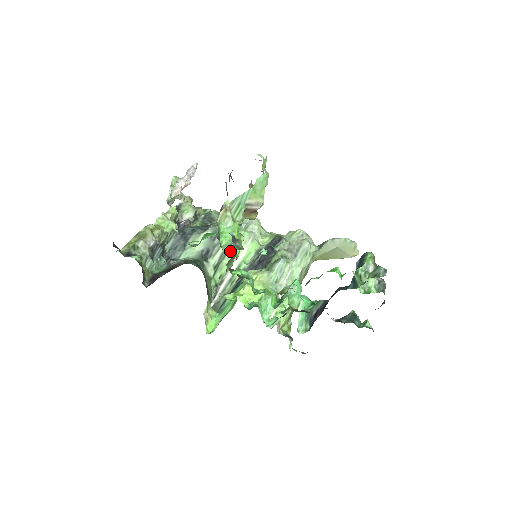
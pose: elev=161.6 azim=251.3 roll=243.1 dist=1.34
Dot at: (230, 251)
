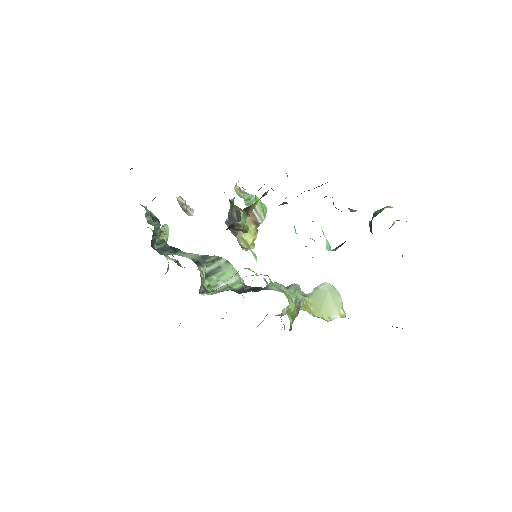
Dot at: (219, 273)
